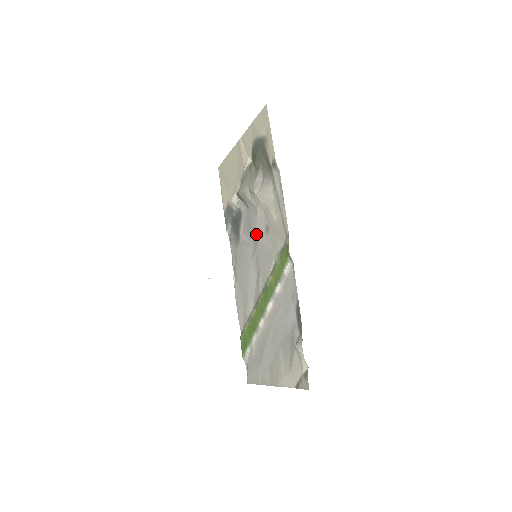
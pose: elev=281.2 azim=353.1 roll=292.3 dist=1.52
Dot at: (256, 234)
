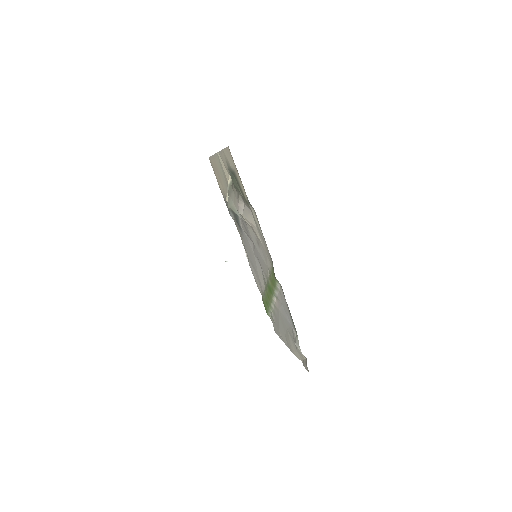
Dot at: occluded
